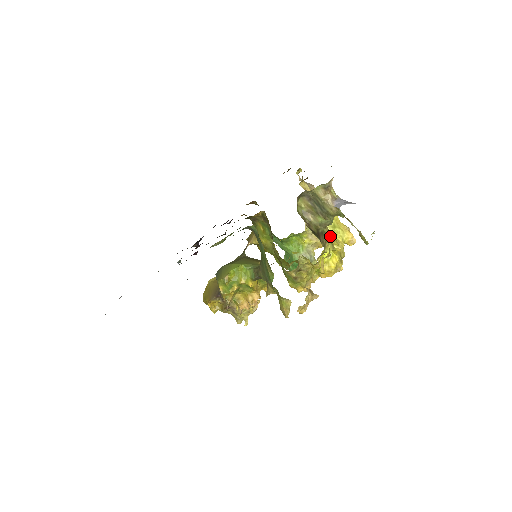
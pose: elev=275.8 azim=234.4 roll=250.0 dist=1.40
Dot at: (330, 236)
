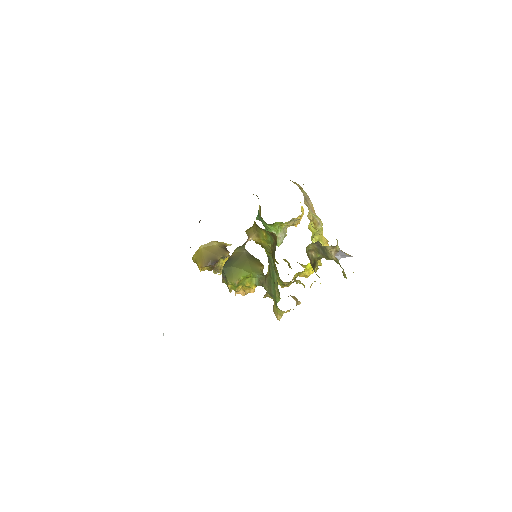
Dot at: occluded
